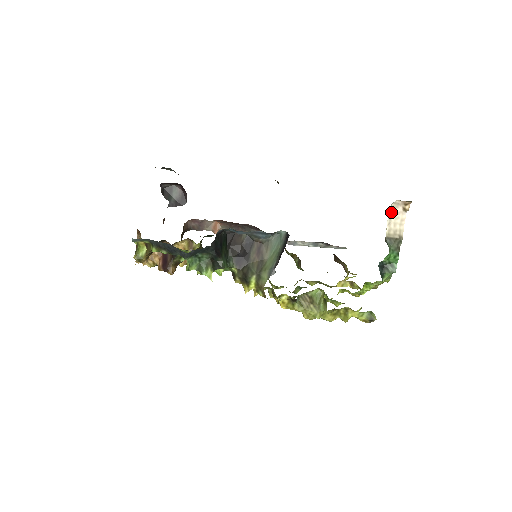
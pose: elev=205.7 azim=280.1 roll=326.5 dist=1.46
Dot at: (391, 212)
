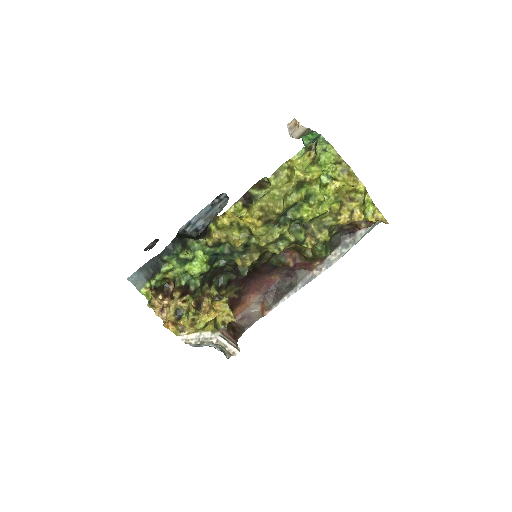
Dot at: (292, 135)
